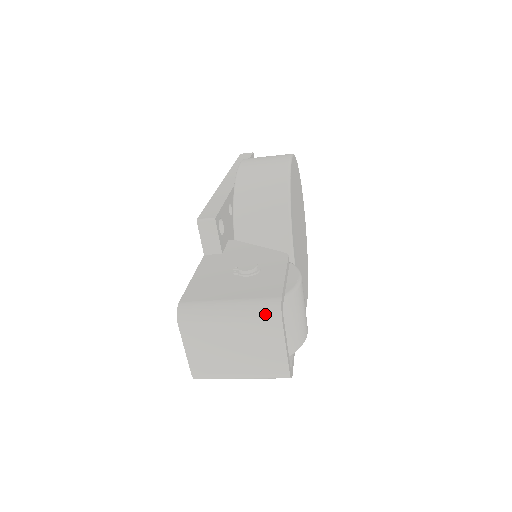
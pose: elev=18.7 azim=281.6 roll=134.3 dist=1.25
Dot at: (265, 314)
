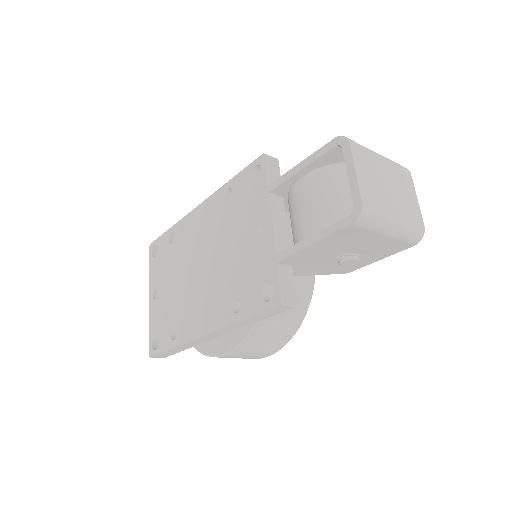
Dot at: (400, 165)
